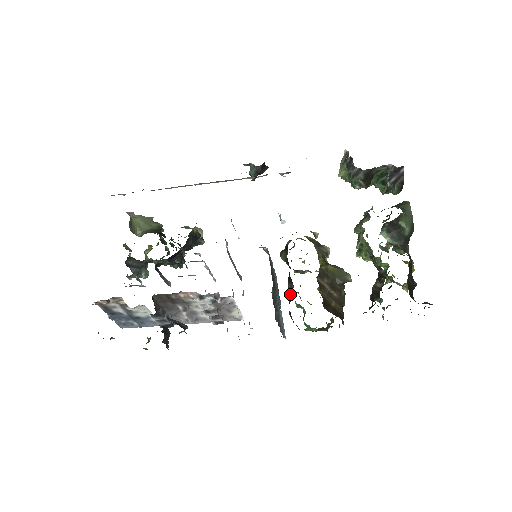
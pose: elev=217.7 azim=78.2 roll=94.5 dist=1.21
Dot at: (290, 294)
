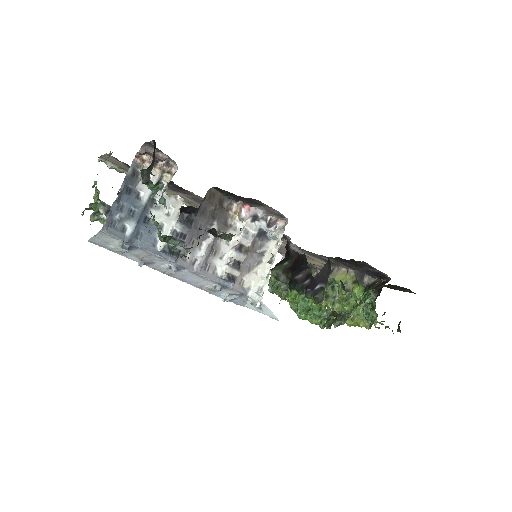
Dot at: (305, 277)
